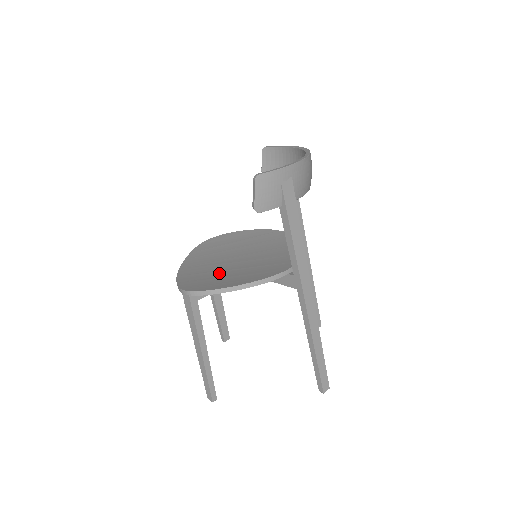
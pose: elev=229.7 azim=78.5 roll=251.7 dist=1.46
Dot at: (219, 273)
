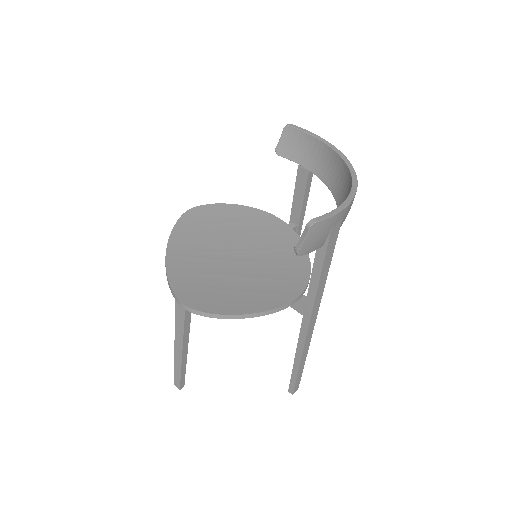
Dot at: (219, 279)
